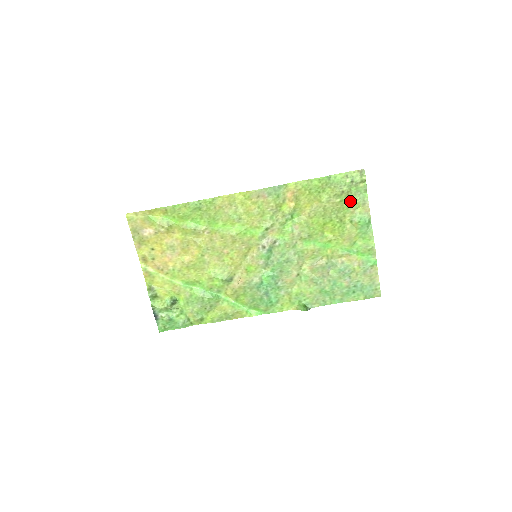
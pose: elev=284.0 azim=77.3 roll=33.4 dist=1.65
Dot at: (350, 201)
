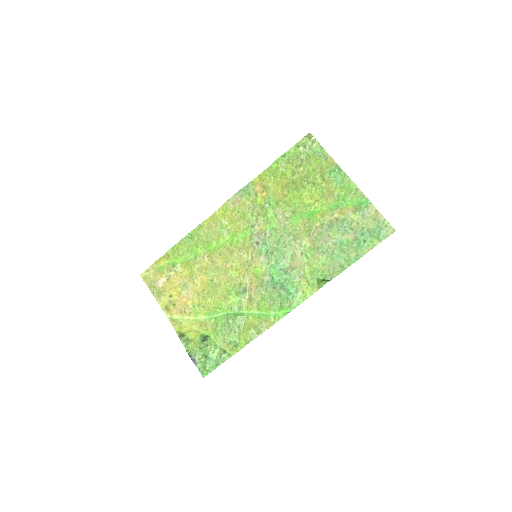
Dot at: (313, 164)
